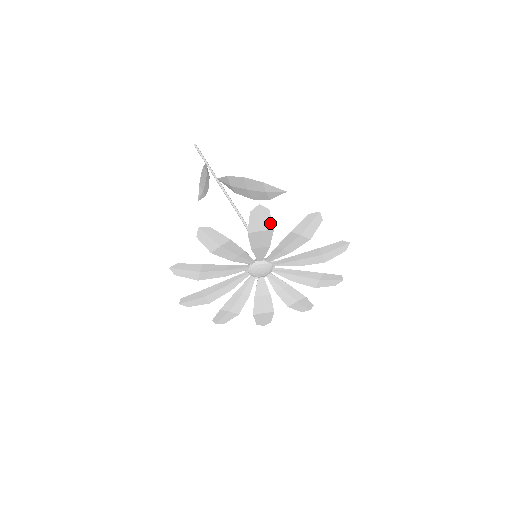
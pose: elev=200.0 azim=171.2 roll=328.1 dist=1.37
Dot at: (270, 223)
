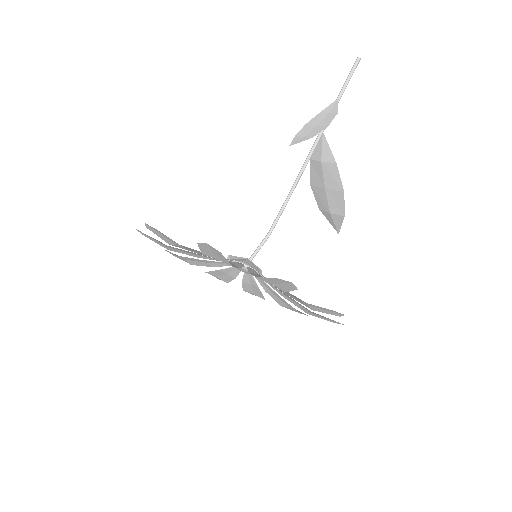
Dot at: (321, 311)
